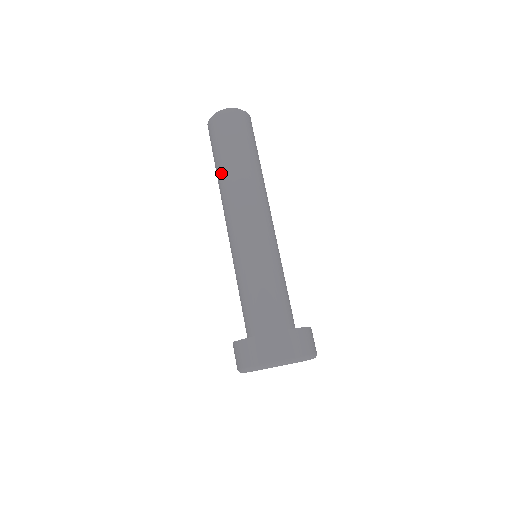
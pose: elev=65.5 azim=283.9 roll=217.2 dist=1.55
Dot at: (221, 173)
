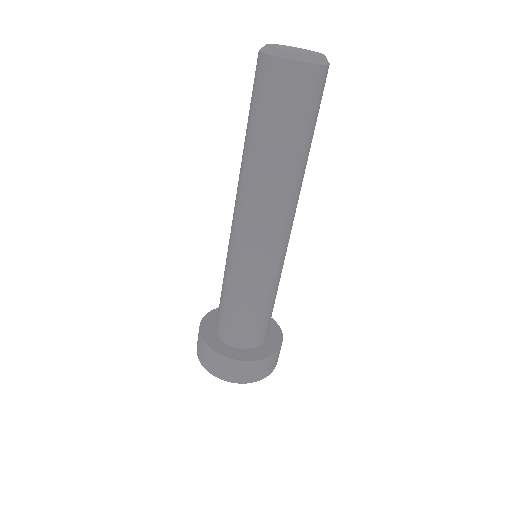
Dot at: (255, 156)
